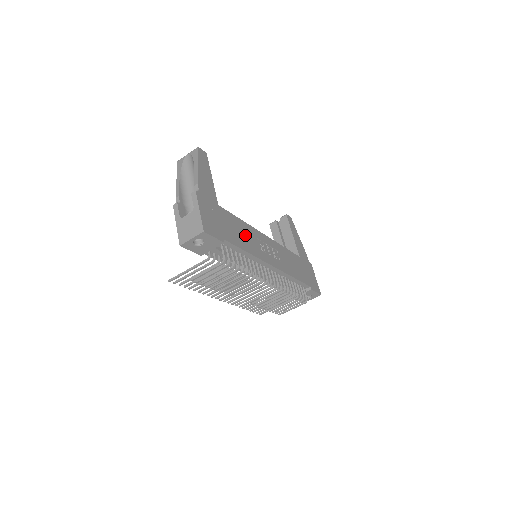
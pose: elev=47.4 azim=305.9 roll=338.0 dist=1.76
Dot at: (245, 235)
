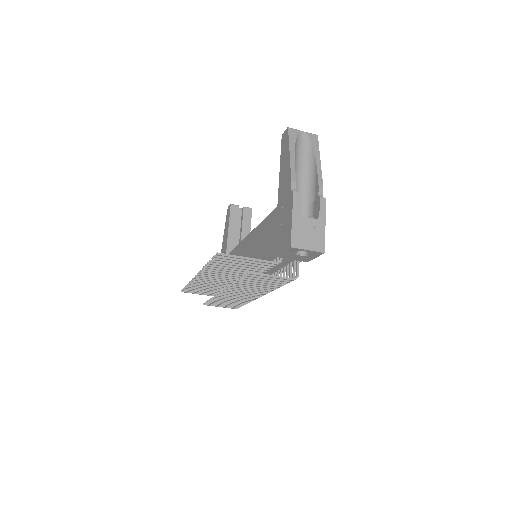
Dot at: occluded
